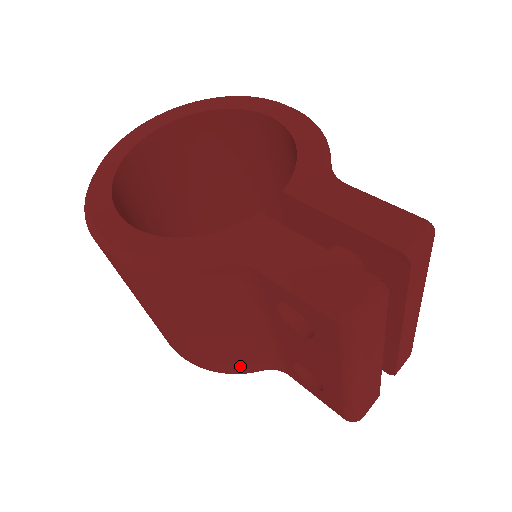
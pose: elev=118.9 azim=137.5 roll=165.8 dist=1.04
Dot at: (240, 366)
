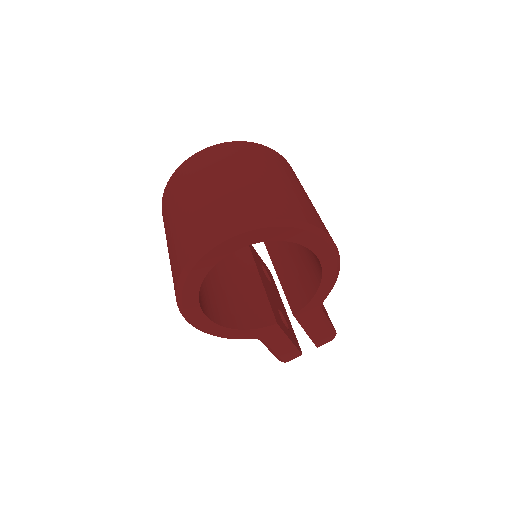
Dot at: occluded
